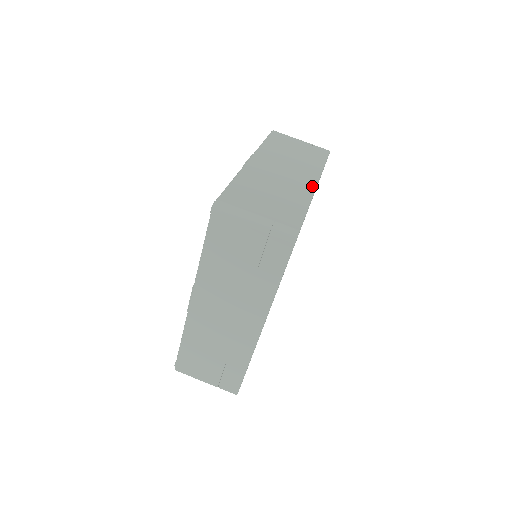
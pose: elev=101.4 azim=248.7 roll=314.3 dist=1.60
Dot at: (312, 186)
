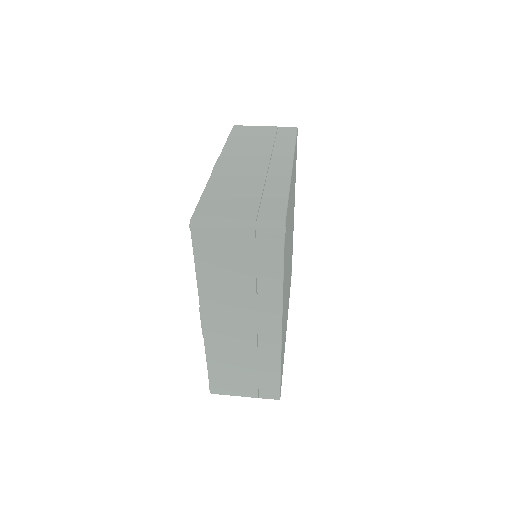
Dot at: (287, 170)
